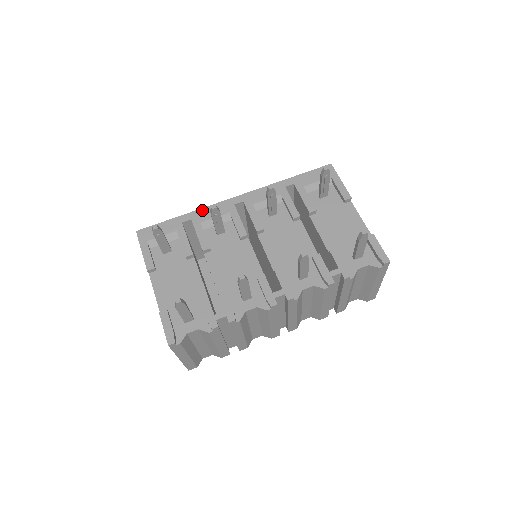
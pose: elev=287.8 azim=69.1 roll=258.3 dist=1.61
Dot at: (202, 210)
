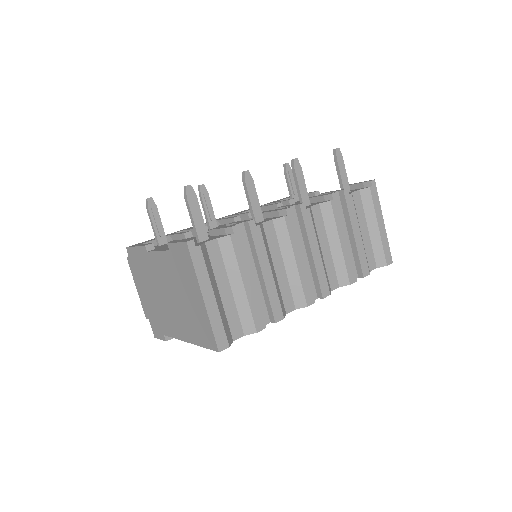
Dot at: (190, 227)
